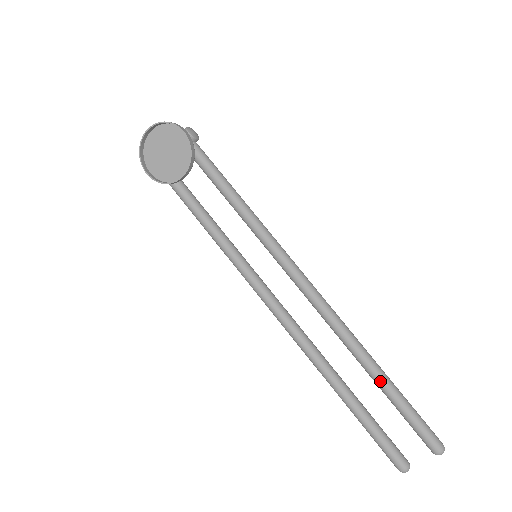
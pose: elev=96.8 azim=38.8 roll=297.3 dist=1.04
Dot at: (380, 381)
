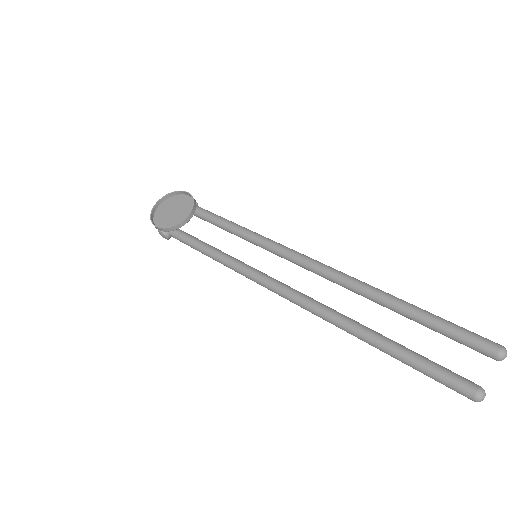
Dot at: (404, 305)
